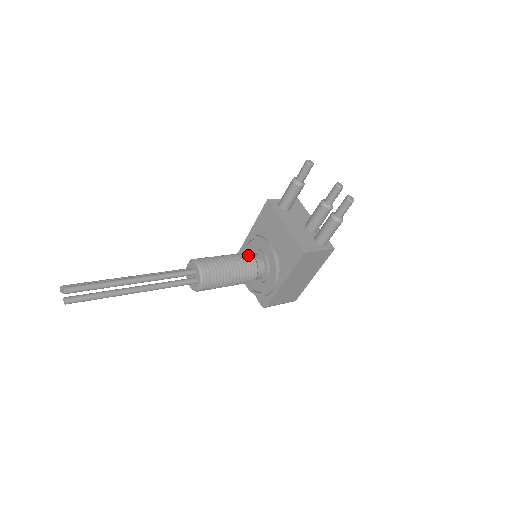
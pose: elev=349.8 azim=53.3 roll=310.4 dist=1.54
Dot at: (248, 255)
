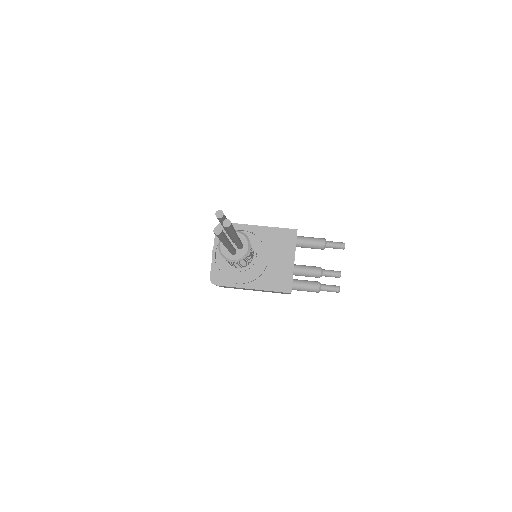
Dot at: occluded
